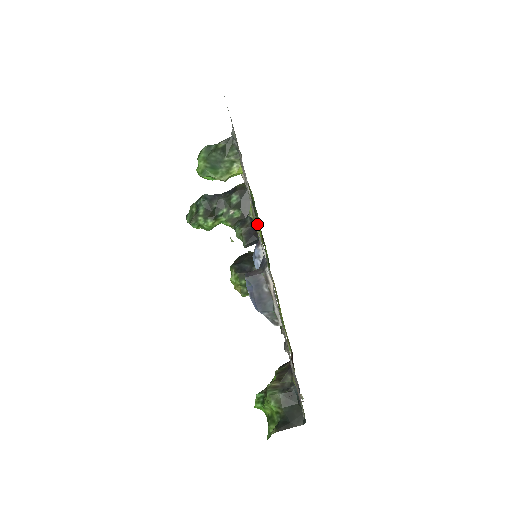
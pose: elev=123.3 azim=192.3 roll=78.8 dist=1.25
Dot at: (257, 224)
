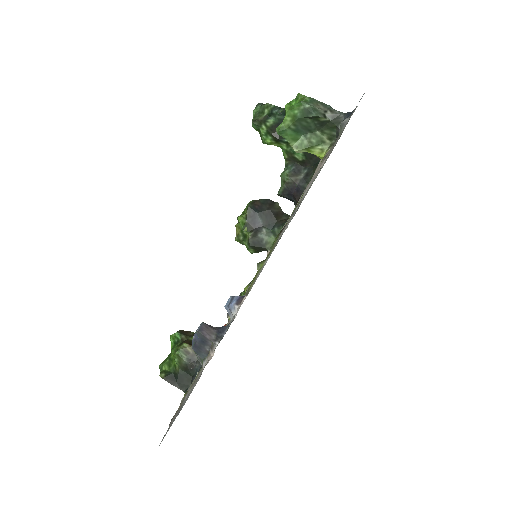
Dot at: occluded
